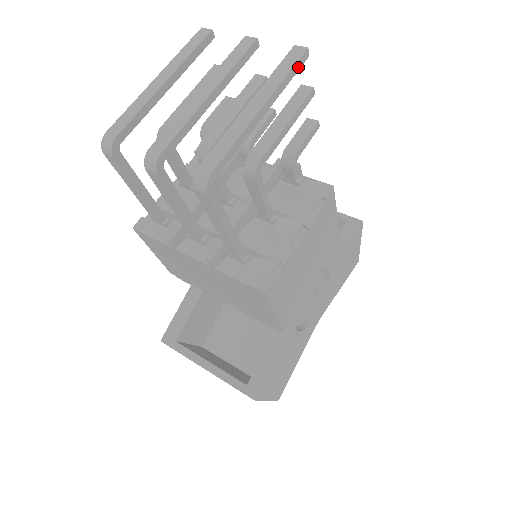
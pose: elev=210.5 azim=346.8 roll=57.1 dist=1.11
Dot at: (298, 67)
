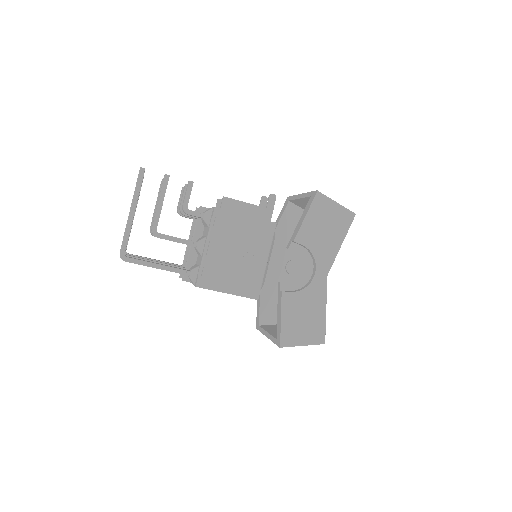
Dot at: (141, 179)
